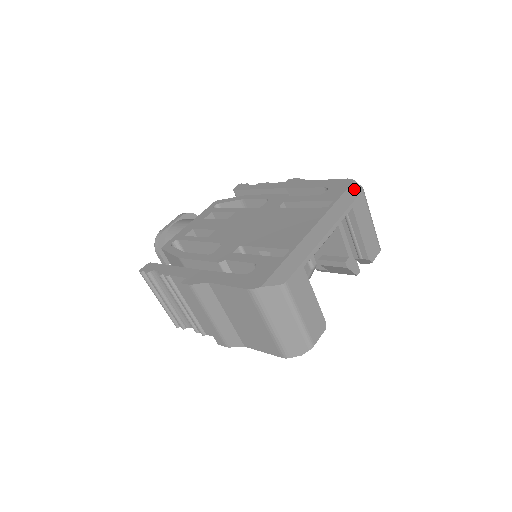
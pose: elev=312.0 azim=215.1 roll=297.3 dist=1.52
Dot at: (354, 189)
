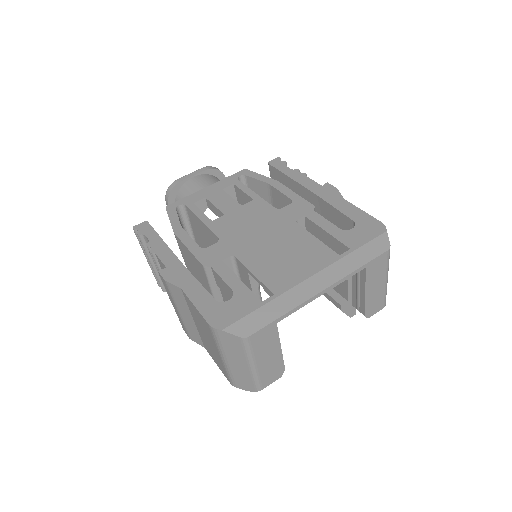
Dot at: (380, 243)
